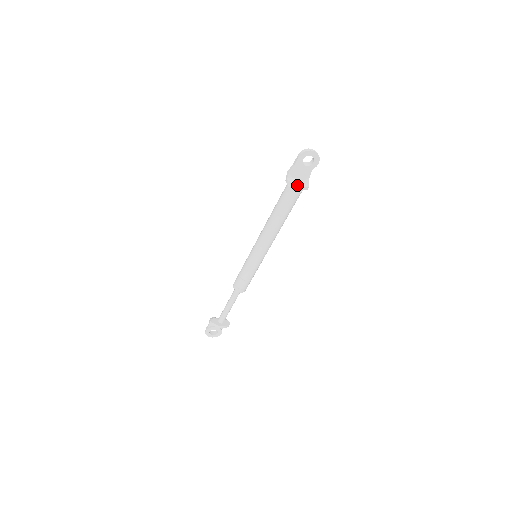
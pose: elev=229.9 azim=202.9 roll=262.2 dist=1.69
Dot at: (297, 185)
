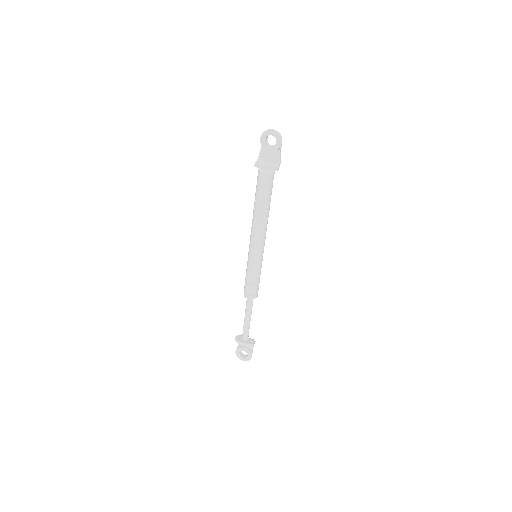
Dot at: (262, 166)
